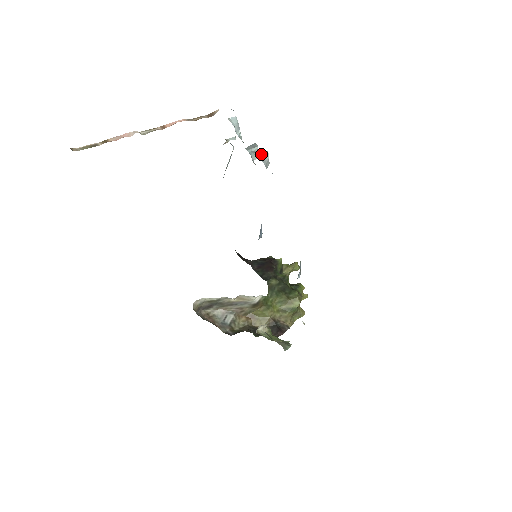
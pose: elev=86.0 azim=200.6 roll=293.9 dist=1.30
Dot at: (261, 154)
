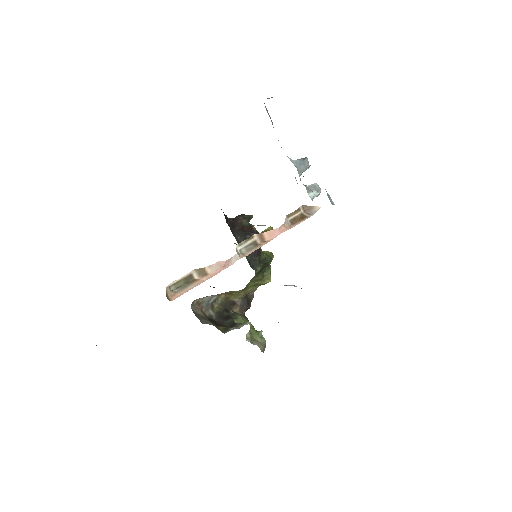
Dot at: (315, 194)
